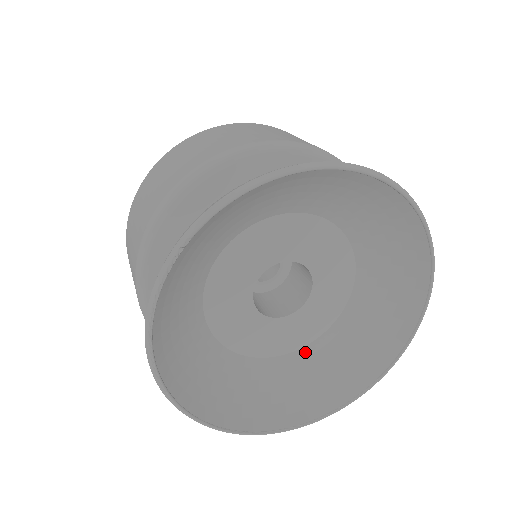
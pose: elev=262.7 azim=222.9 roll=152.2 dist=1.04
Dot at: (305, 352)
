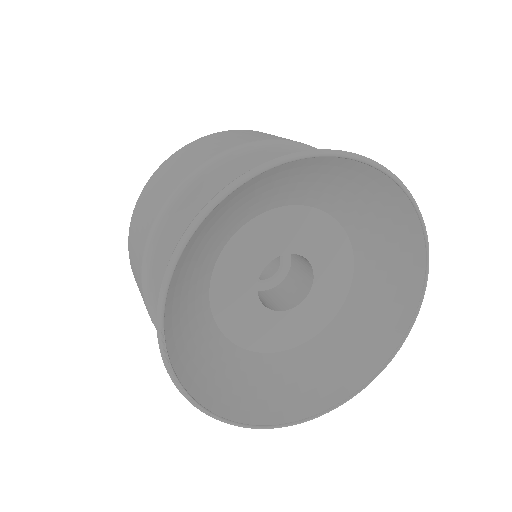
Dot at: (346, 310)
